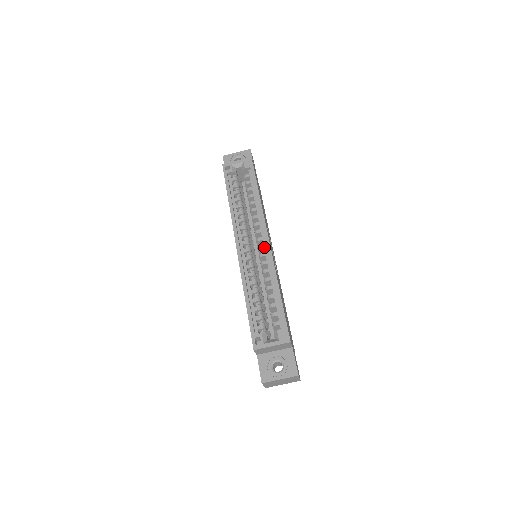
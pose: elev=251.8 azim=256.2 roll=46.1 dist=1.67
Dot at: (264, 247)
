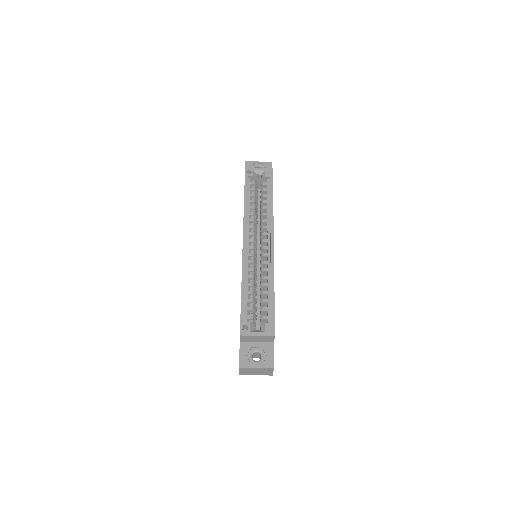
Dot at: (268, 249)
